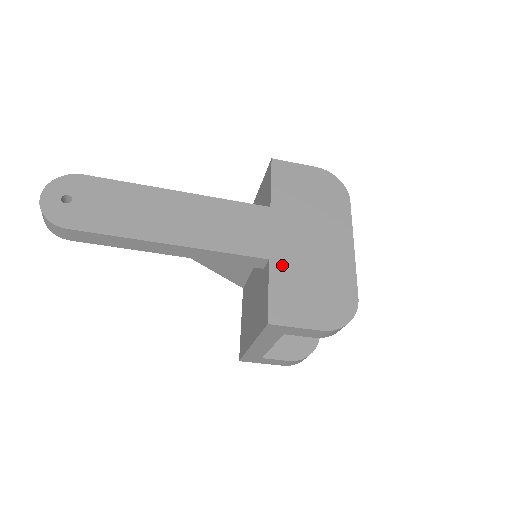
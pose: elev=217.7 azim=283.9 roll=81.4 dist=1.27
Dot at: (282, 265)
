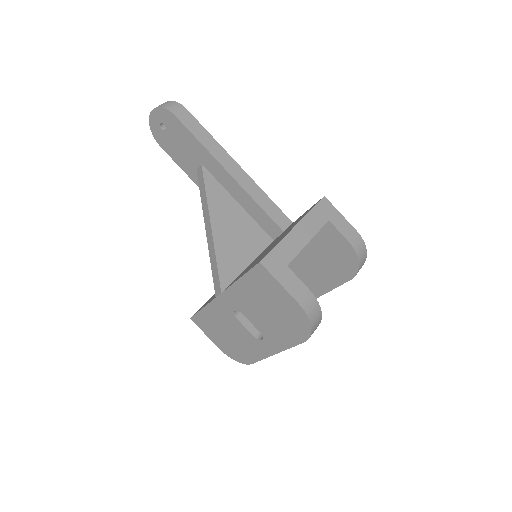
Dot at: occluded
